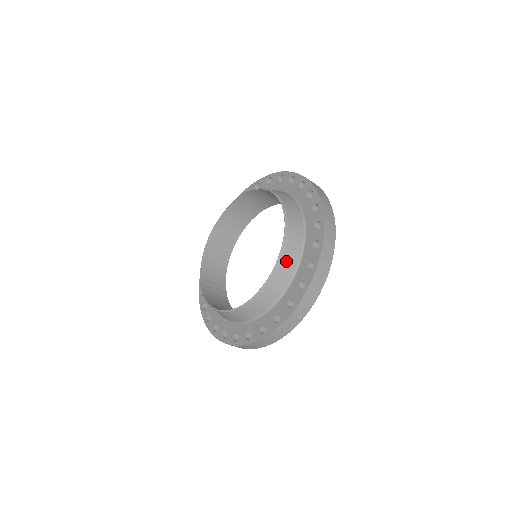
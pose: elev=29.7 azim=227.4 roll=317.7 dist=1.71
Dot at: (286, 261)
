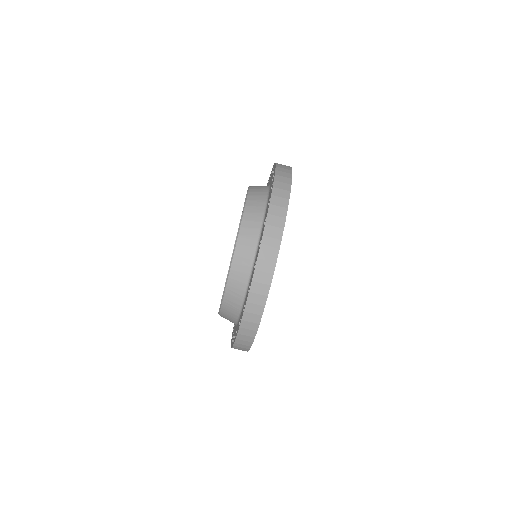
Dot at: (255, 194)
